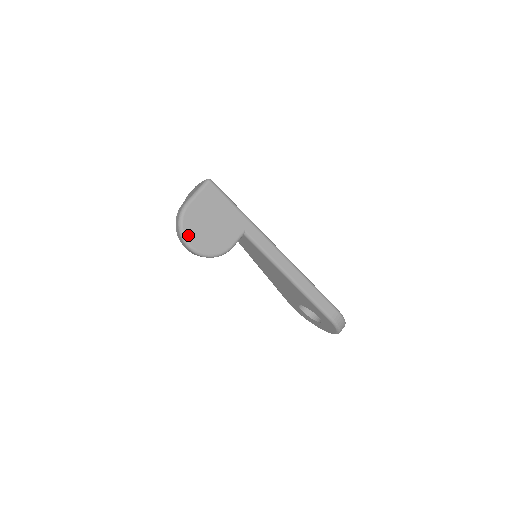
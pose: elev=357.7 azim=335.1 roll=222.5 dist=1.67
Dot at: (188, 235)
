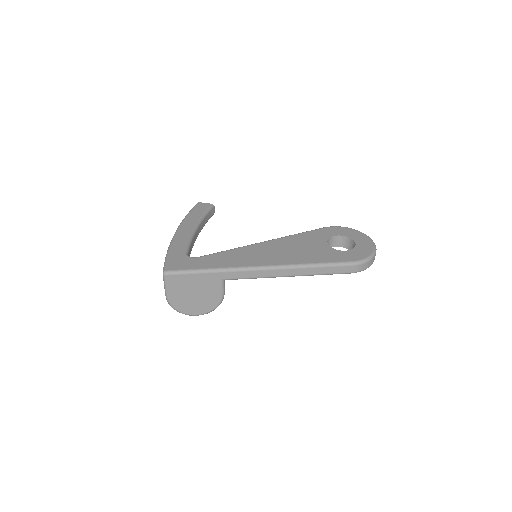
Dot at: (187, 312)
